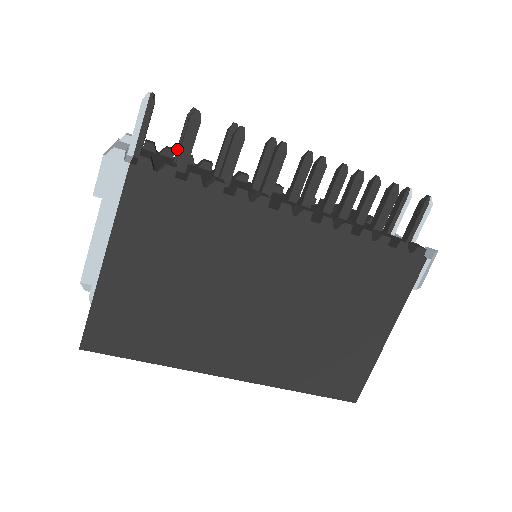
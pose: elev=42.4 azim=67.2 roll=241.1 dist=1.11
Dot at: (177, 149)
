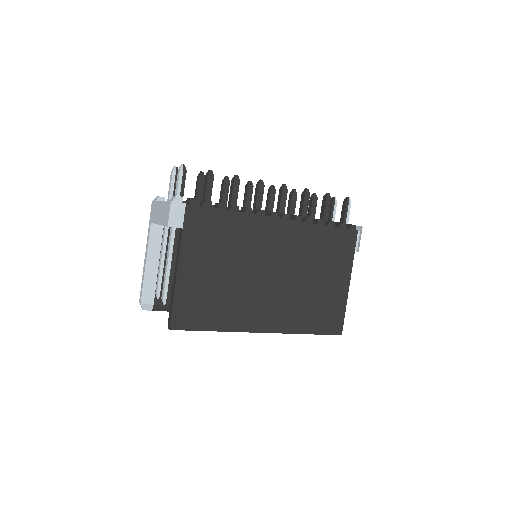
Dot at: (196, 198)
